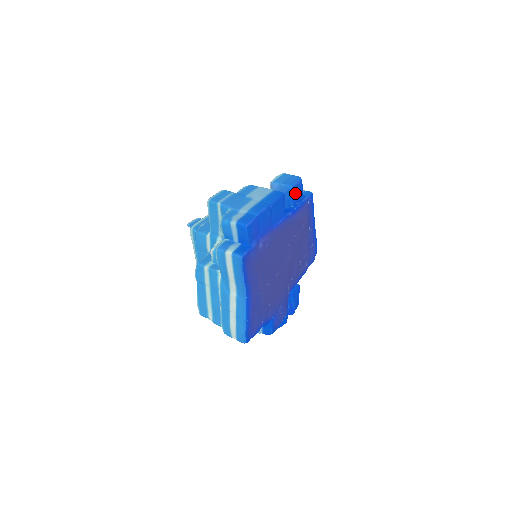
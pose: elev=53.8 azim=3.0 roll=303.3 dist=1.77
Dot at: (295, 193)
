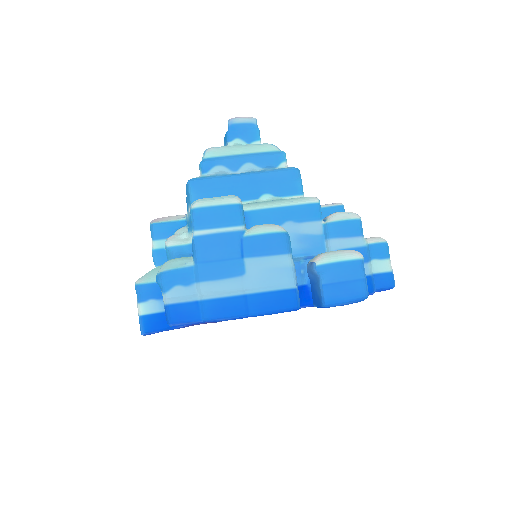
Dot at: occluded
